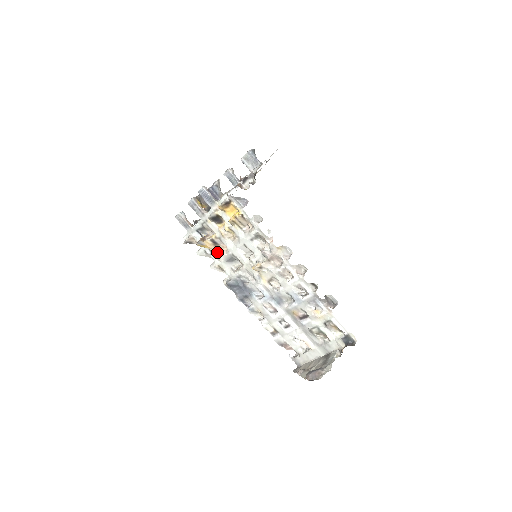
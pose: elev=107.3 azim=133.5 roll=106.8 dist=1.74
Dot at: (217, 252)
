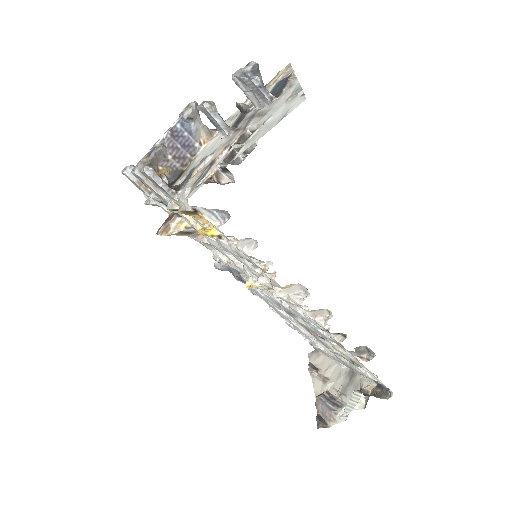
Dot at: occluded
